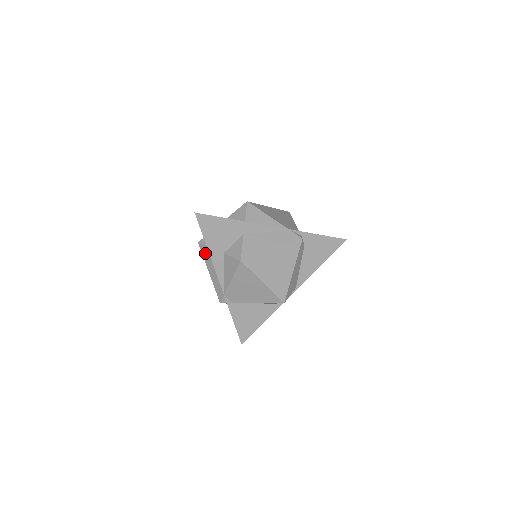
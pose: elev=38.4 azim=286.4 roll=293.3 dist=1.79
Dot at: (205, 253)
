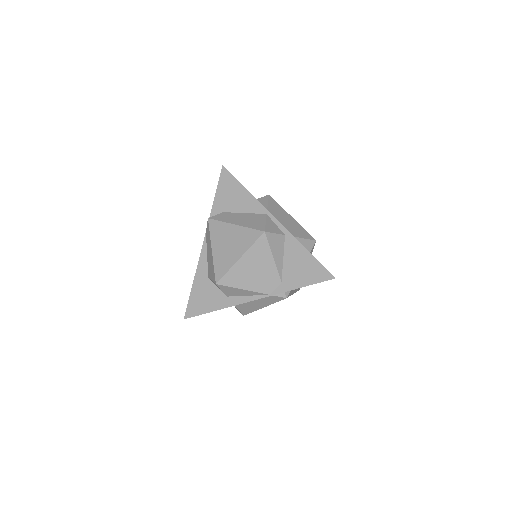
Dot at: occluded
